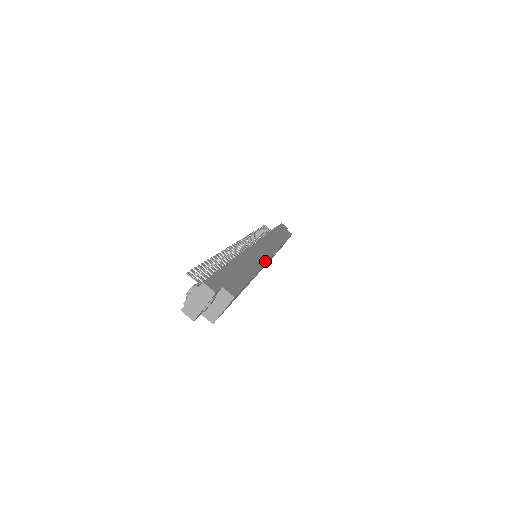
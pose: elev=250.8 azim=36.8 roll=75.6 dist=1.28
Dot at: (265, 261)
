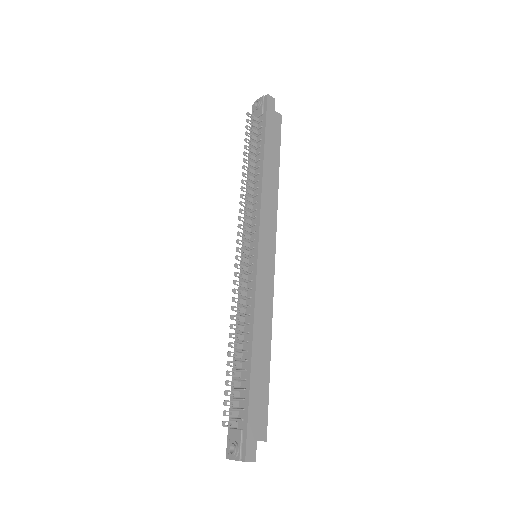
Dot at: (272, 298)
